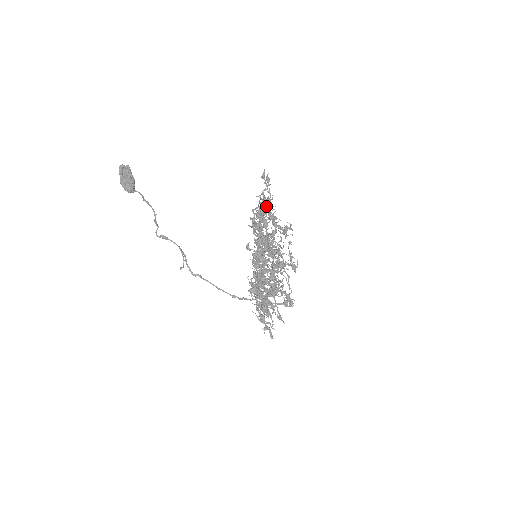
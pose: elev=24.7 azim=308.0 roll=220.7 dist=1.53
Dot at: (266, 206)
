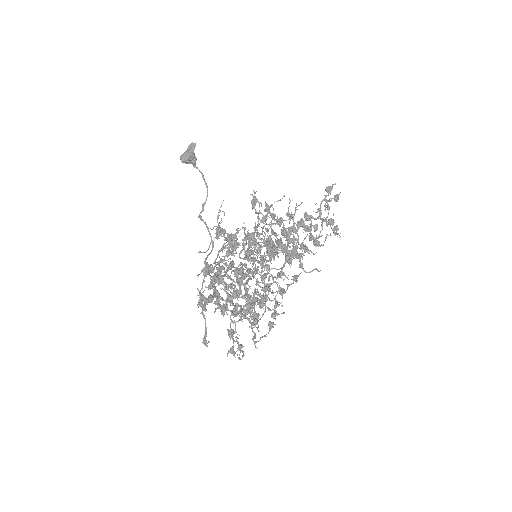
Dot at: occluded
